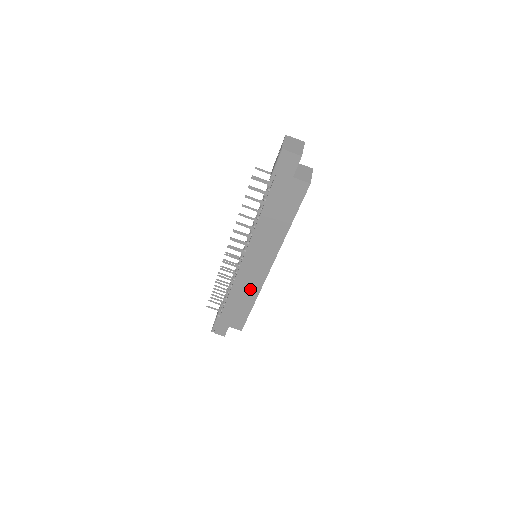
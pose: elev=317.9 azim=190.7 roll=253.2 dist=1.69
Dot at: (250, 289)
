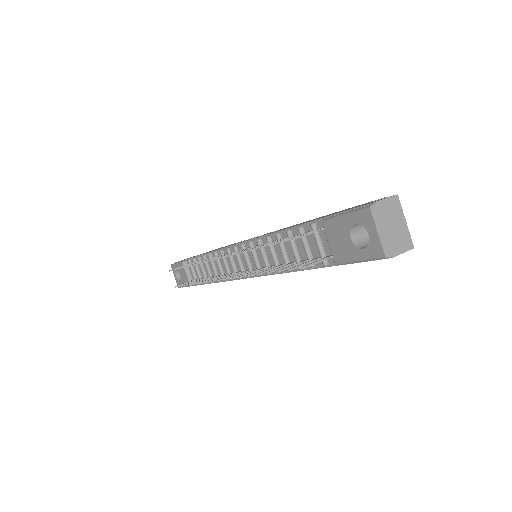
Dot at: occluded
